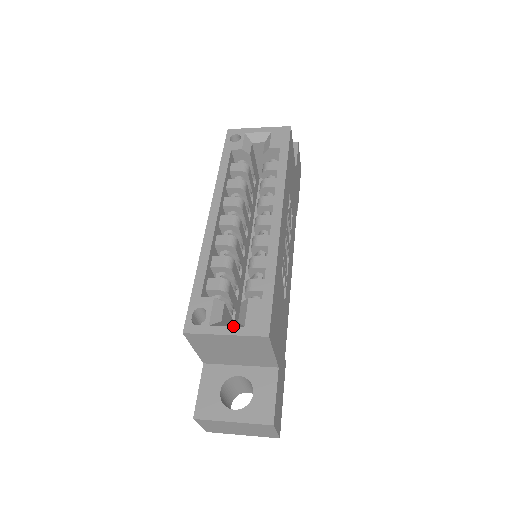
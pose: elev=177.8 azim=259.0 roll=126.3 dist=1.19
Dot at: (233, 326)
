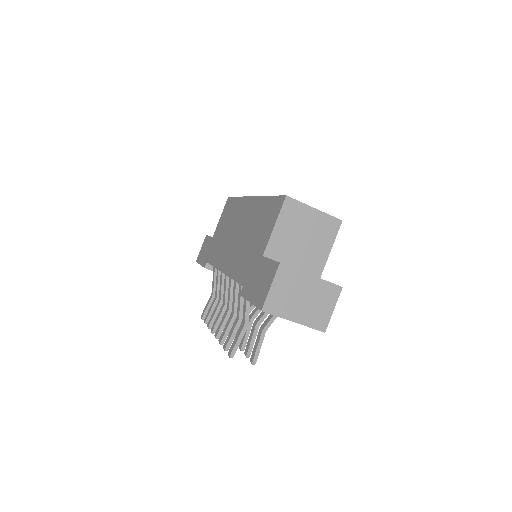
Dot at: occluded
